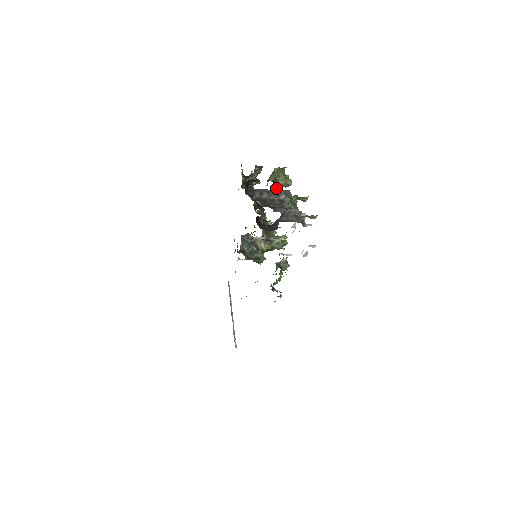
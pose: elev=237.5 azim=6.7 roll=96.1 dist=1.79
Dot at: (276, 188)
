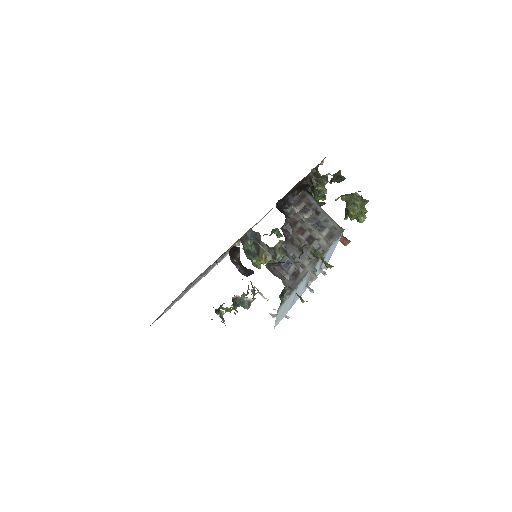
Dot at: (345, 210)
